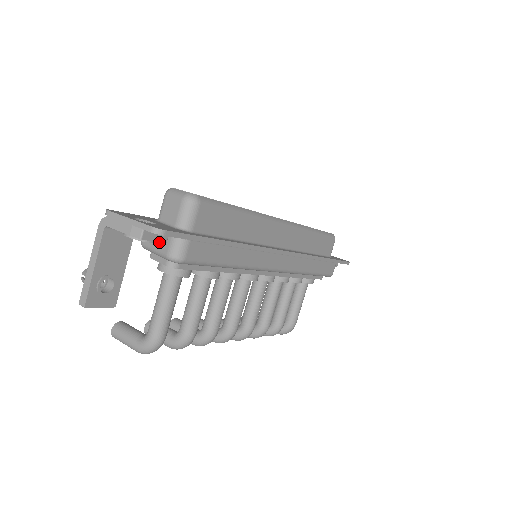
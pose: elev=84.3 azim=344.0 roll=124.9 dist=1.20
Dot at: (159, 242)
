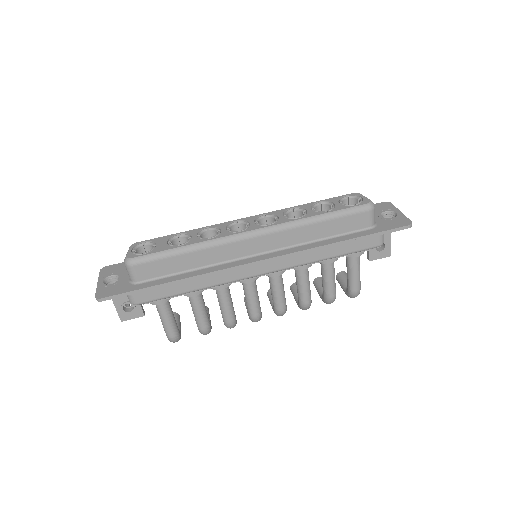
Dot at: occluded
